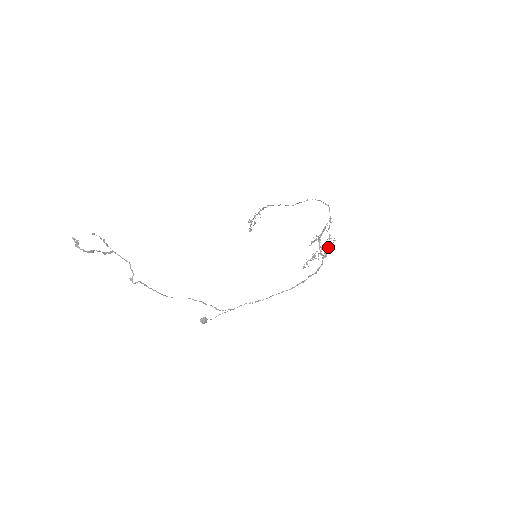
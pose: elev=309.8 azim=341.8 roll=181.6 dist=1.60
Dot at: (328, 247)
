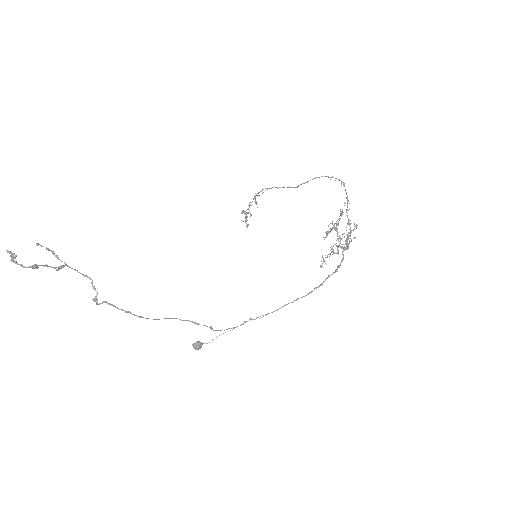
Dot at: (348, 235)
